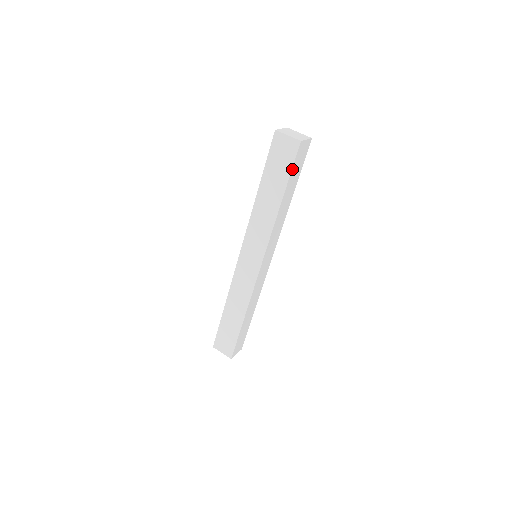
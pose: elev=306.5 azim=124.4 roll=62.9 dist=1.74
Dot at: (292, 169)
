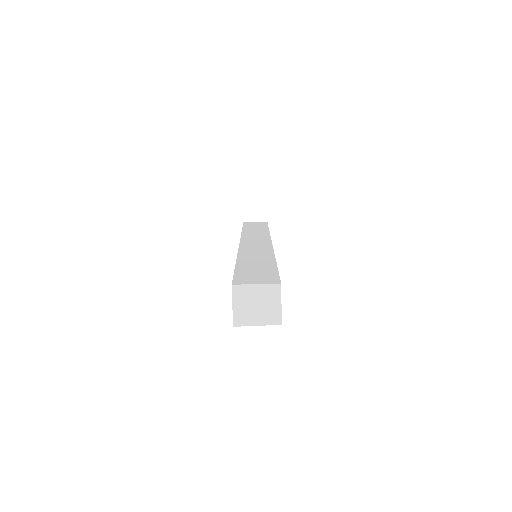
Dot at: occluded
